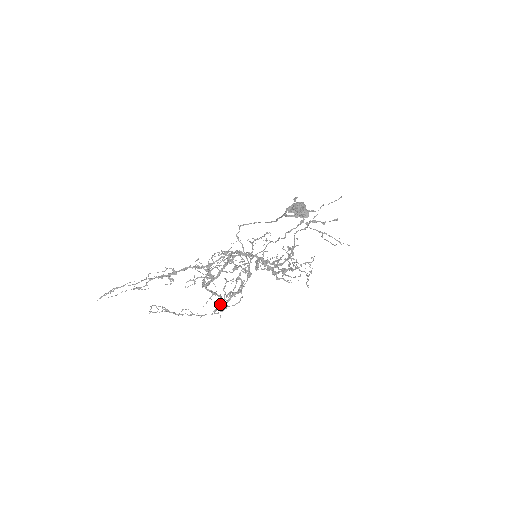
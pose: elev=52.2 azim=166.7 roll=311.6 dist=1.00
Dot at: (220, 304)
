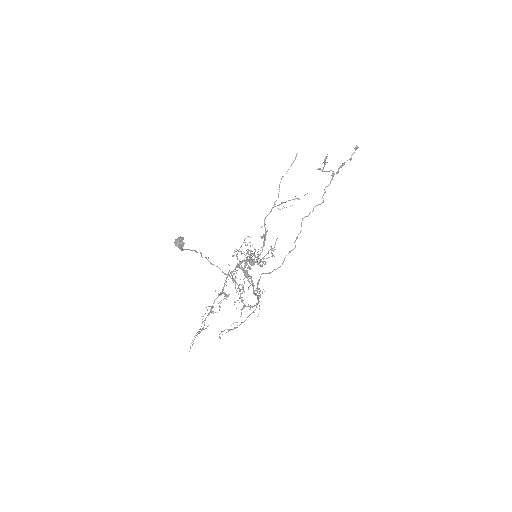
Dot at: (242, 309)
